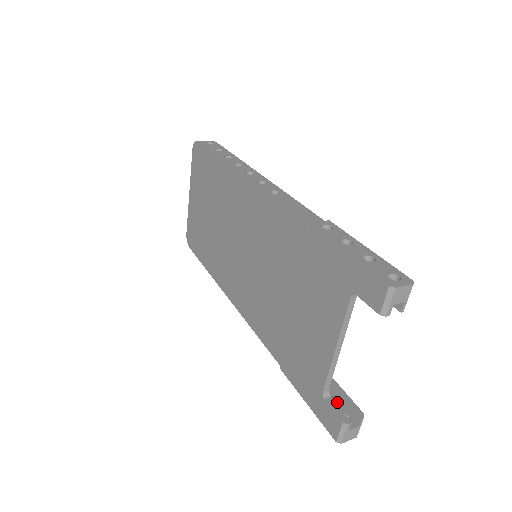
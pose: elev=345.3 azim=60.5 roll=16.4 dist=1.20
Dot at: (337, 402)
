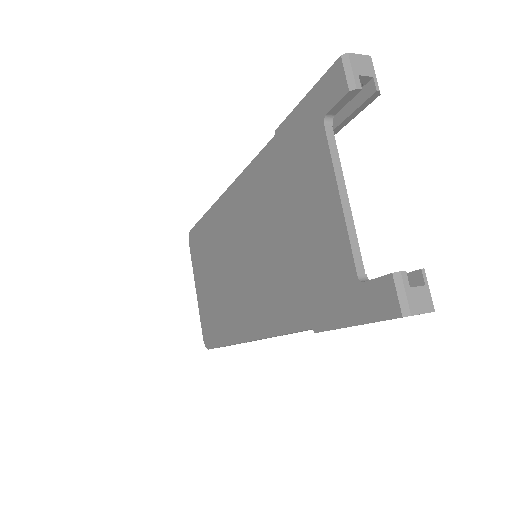
Dot at: occluded
